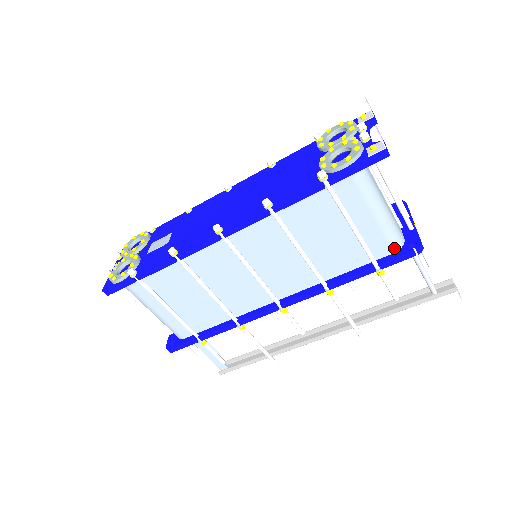
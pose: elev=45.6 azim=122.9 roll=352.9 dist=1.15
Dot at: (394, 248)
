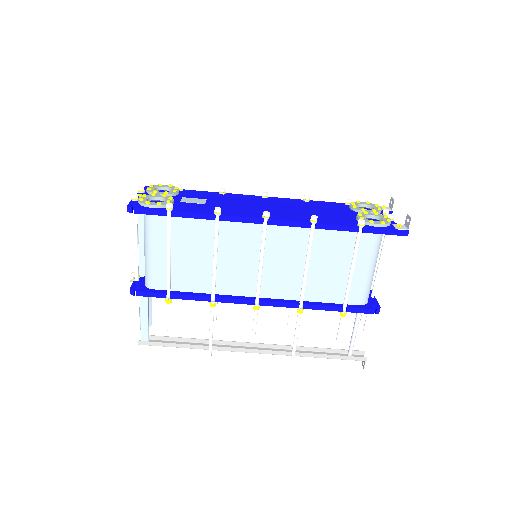
Dot at: (362, 302)
